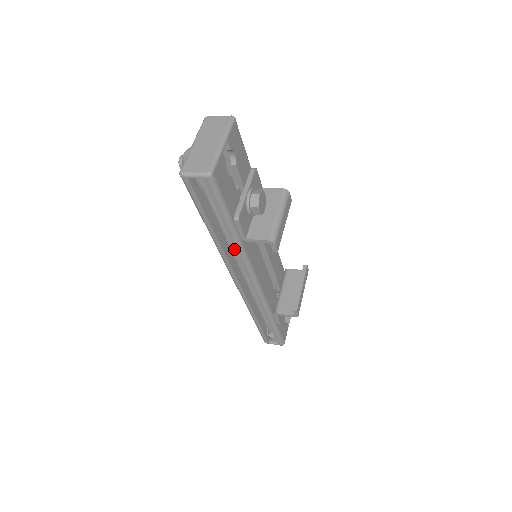
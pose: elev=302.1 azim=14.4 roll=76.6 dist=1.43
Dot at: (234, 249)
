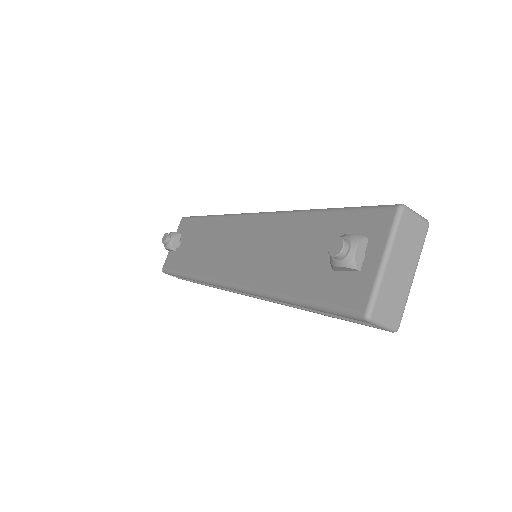
Dot at: occluded
